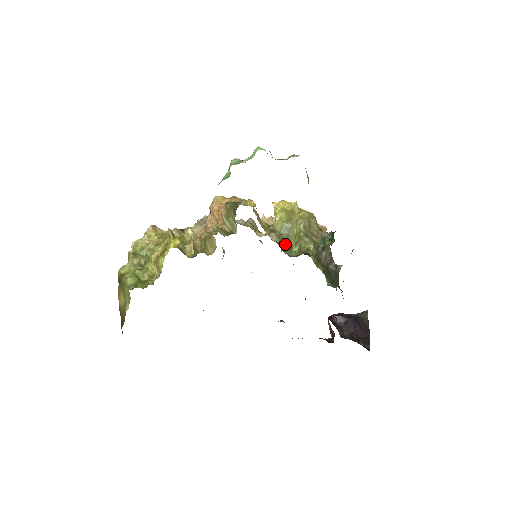
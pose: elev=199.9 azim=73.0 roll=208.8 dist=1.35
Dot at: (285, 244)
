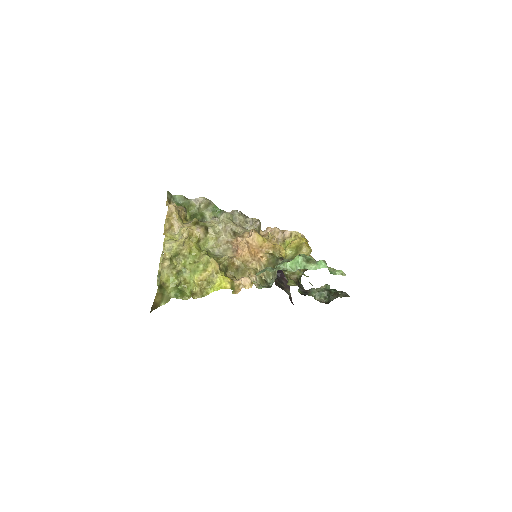
Dot at: occluded
